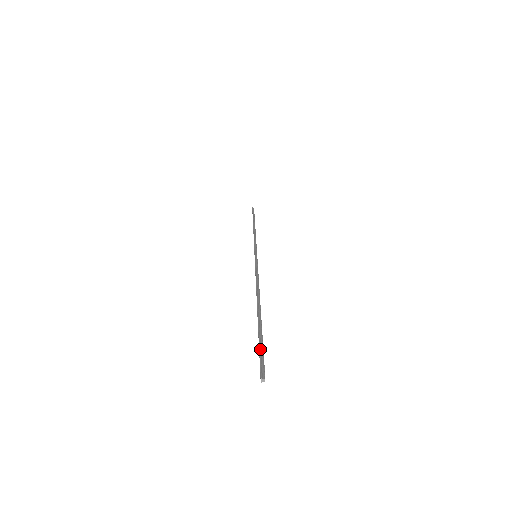
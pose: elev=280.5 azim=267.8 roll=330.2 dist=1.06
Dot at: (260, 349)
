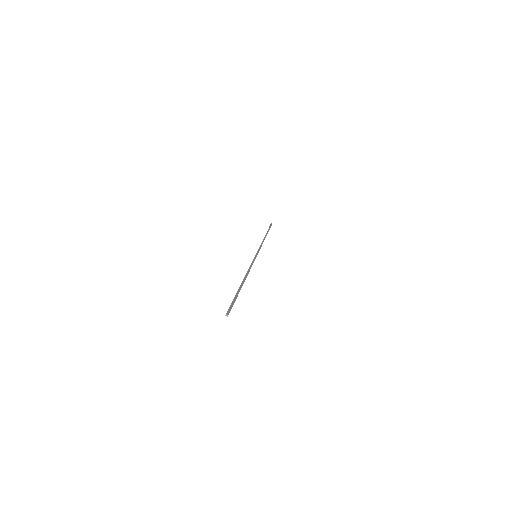
Dot at: (232, 303)
